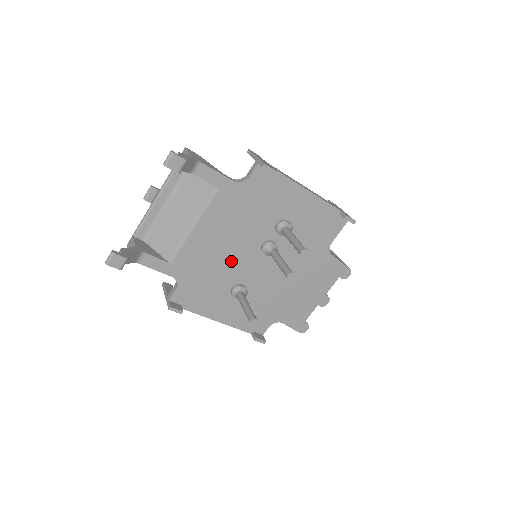
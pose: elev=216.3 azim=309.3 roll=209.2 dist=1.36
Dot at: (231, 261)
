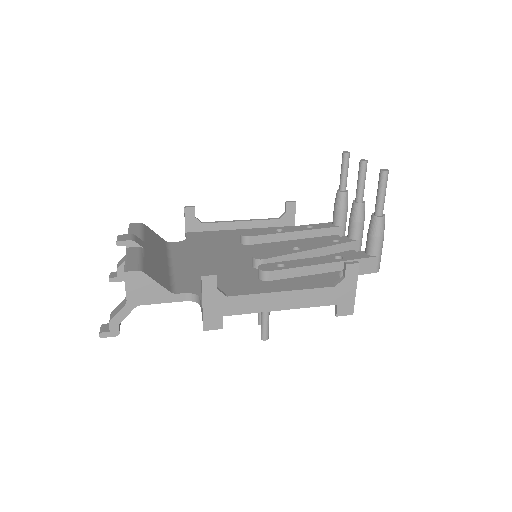
Dot at: occluded
